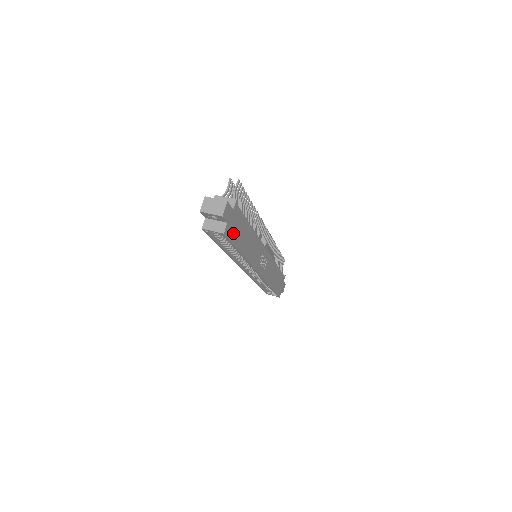
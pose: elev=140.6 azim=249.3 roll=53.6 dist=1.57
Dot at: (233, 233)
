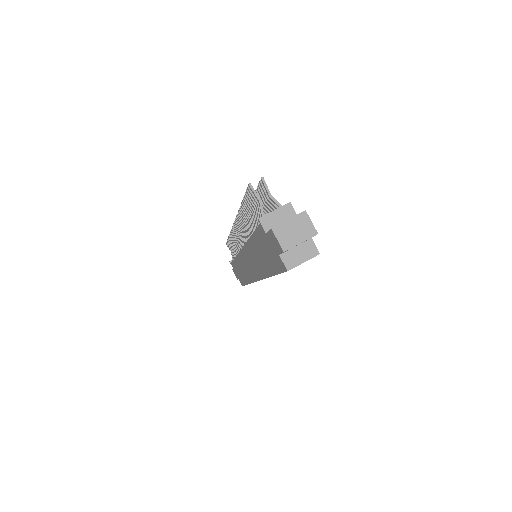
Dot at: occluded
